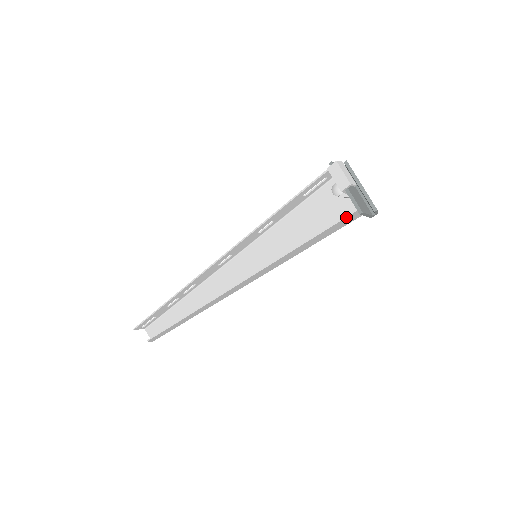
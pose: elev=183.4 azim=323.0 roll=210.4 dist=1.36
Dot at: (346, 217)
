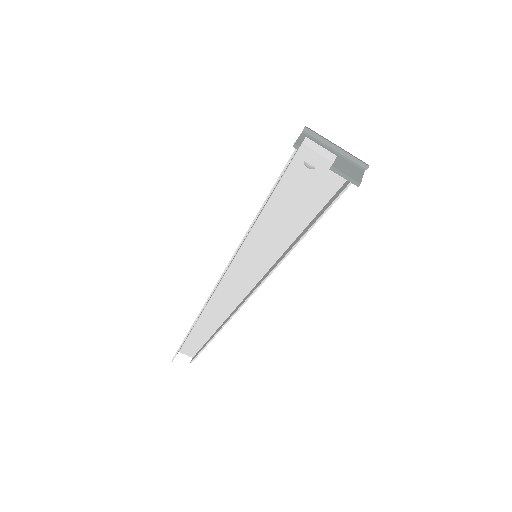
Dot at: (342, 193)
